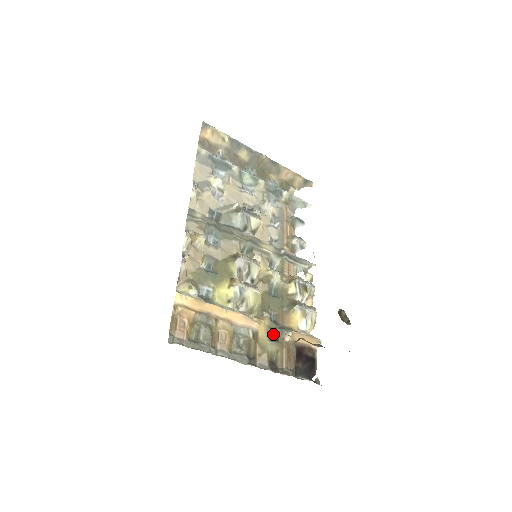
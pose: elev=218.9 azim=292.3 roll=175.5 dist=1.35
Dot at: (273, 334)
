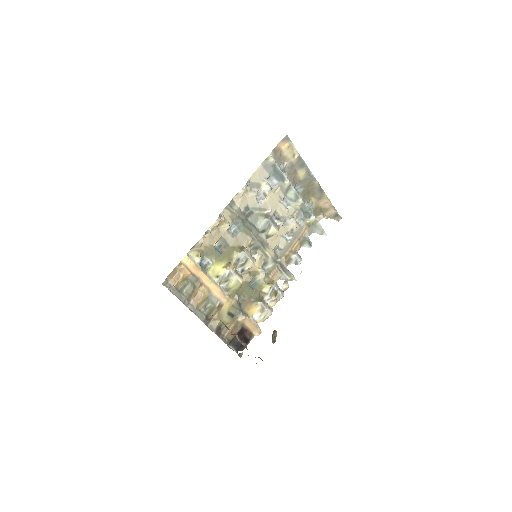
Dot at: (233, 311)
